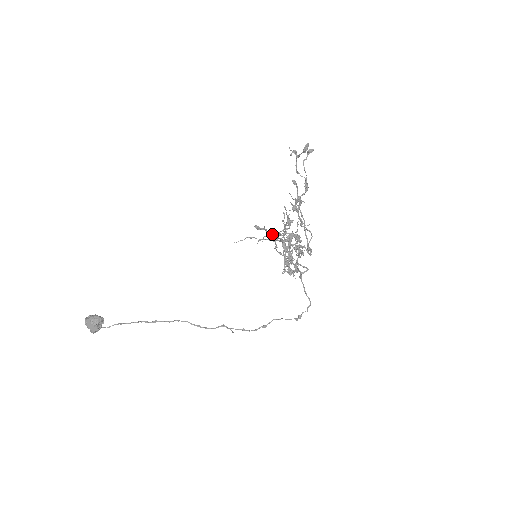
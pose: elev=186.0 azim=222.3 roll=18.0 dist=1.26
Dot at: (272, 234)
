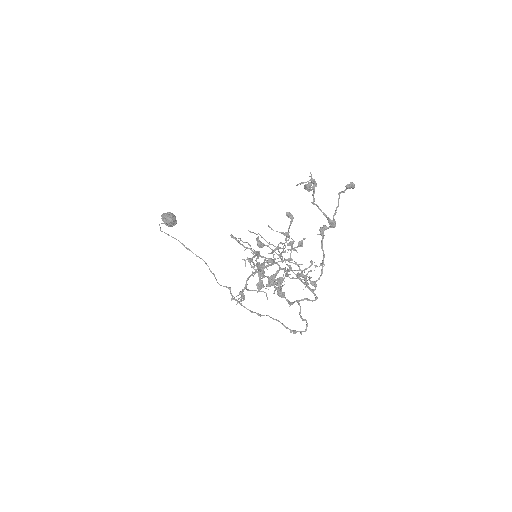
Dot at: (251, 250)
